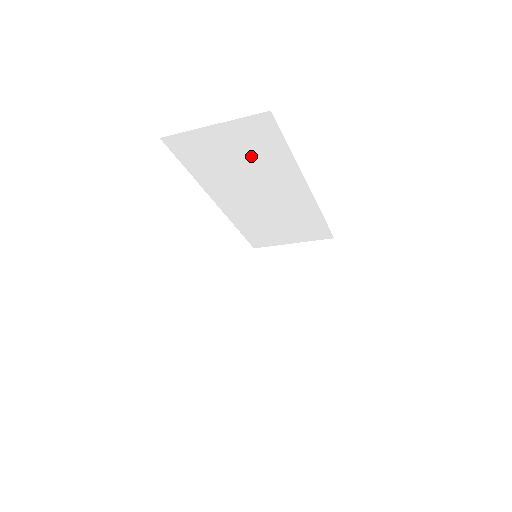
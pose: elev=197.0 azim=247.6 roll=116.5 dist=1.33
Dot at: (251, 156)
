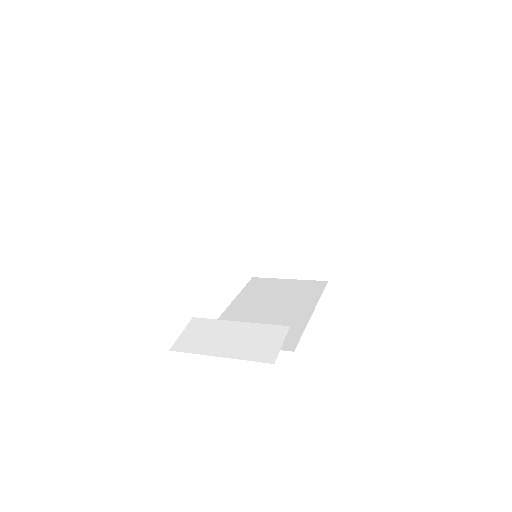
Dot at: occluded
